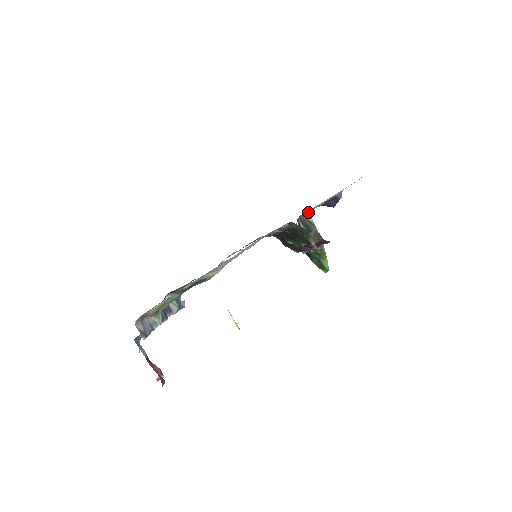
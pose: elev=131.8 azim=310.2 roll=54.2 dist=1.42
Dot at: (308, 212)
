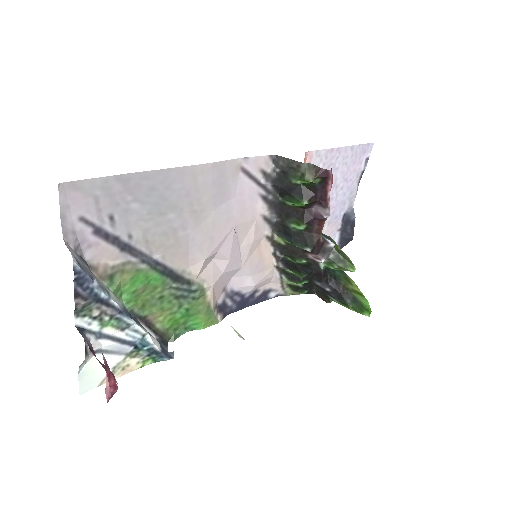
Dot at: occluded
